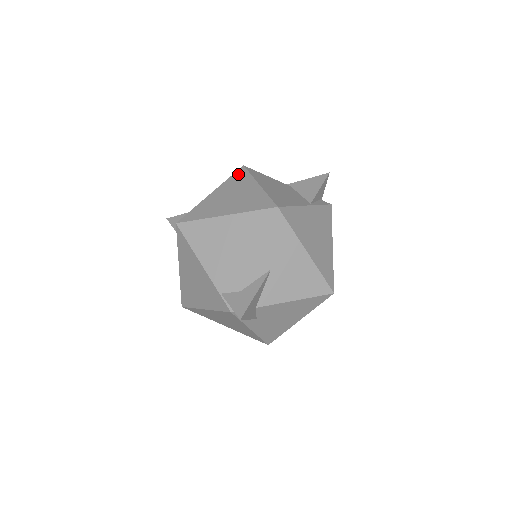
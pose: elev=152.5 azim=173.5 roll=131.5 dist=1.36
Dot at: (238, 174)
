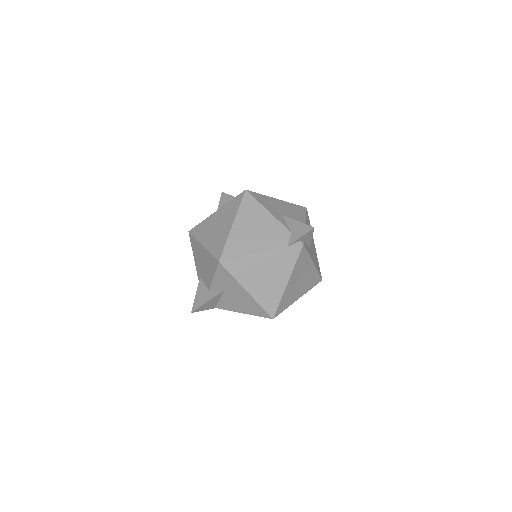
Dot at: (195, 231)
